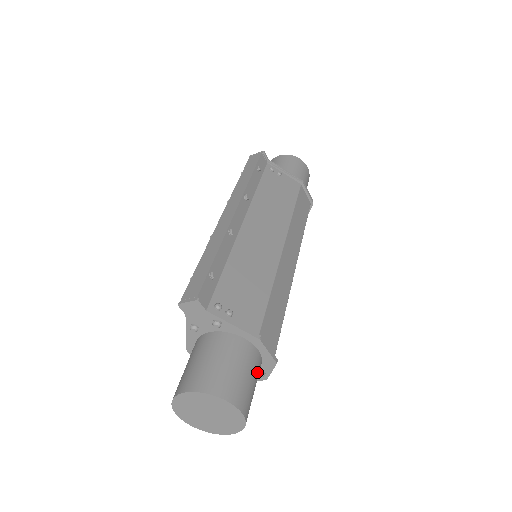
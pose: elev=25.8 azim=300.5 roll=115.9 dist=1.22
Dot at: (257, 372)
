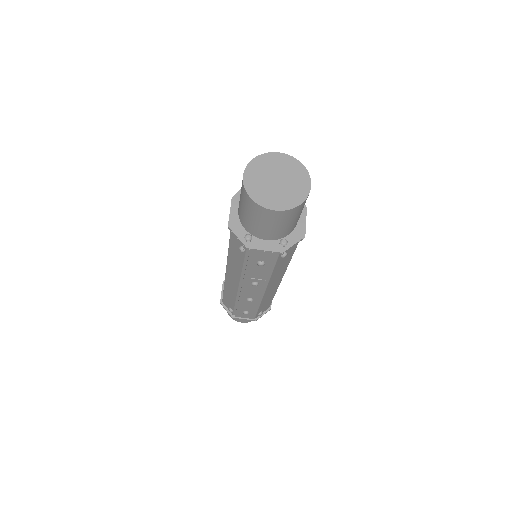
Dot at: (299, 217)
